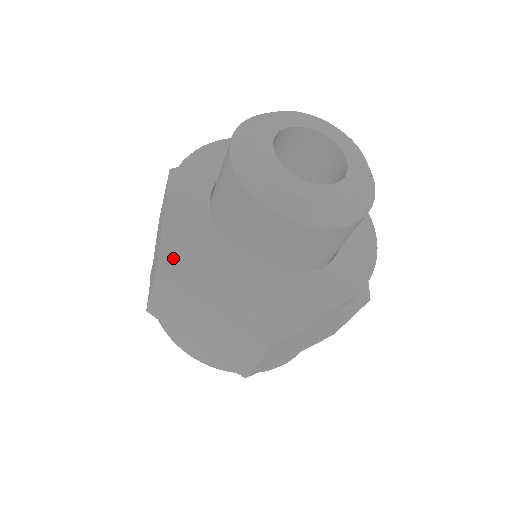
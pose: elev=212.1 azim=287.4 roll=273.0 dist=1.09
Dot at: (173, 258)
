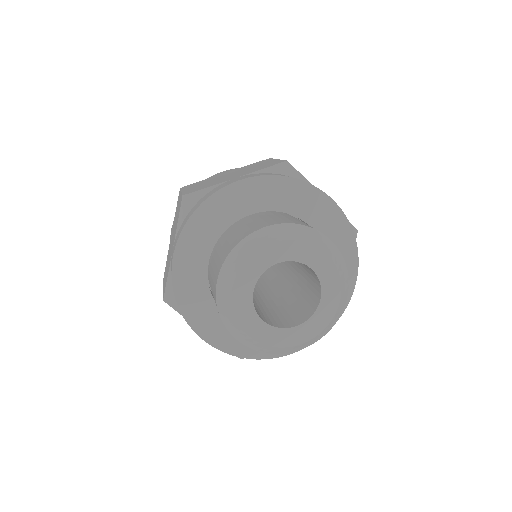
Dot at: occluded
